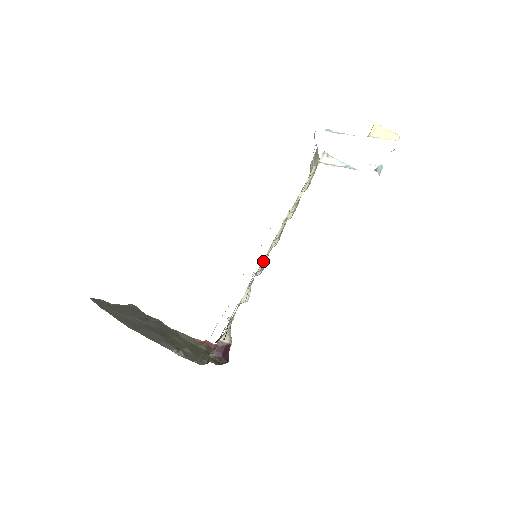
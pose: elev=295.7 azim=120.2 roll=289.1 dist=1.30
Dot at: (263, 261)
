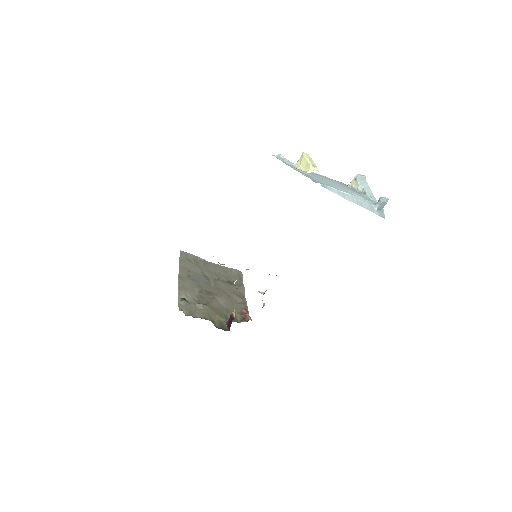
Dot at: occluded
